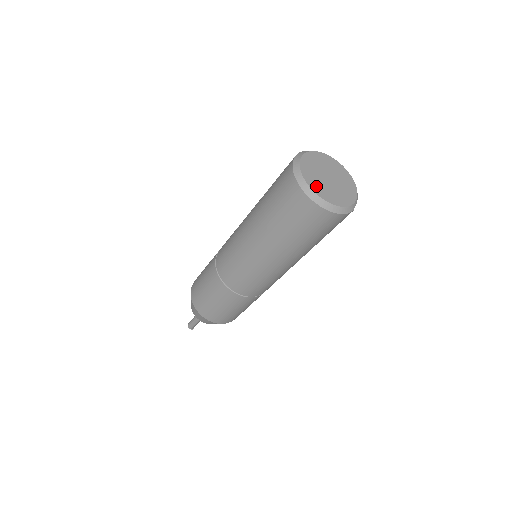
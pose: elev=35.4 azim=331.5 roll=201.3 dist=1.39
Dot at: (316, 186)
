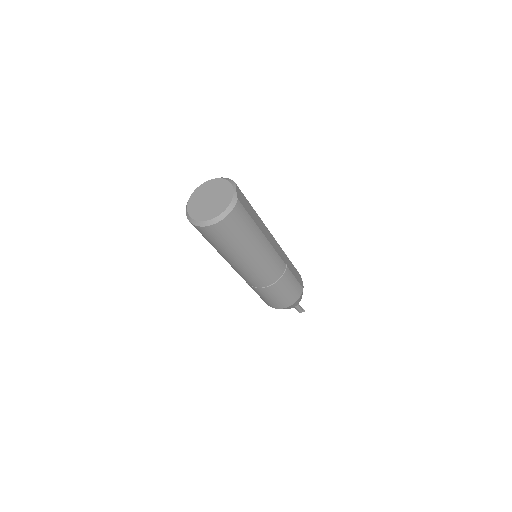
Dot at: (204, 216)
